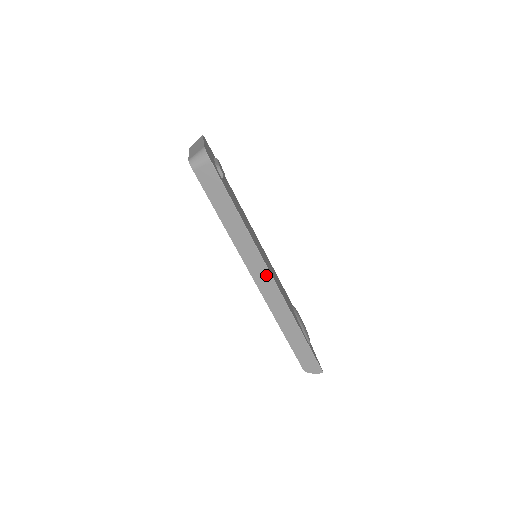
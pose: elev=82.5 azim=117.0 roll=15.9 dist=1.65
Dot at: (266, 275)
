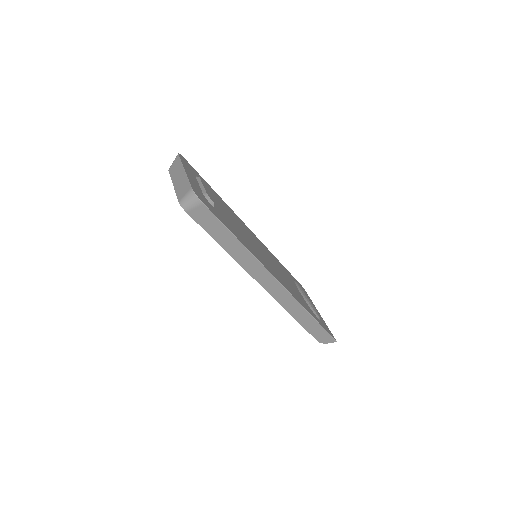
Dot at: (273, 281)
